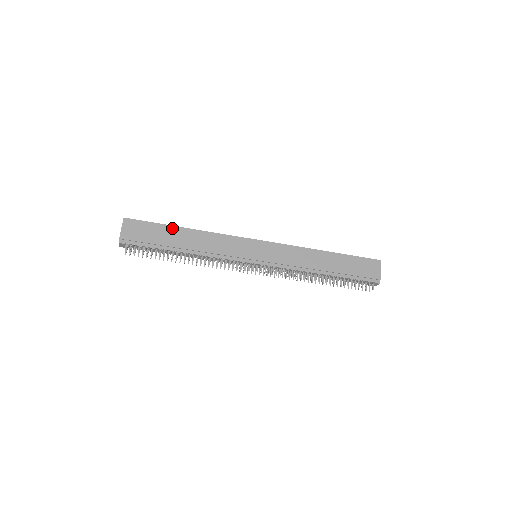
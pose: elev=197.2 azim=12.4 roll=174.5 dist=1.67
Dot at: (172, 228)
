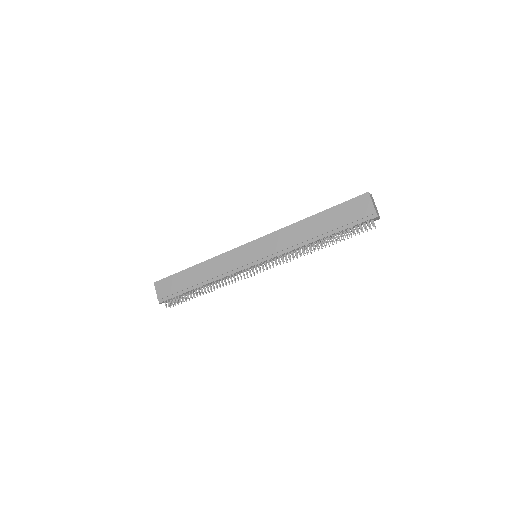
Dot at: (185, 272)
